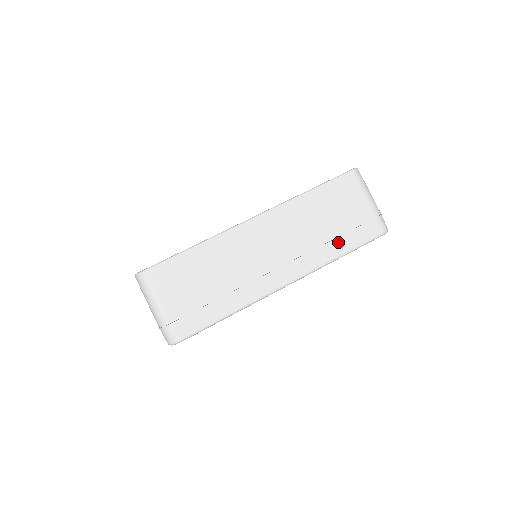
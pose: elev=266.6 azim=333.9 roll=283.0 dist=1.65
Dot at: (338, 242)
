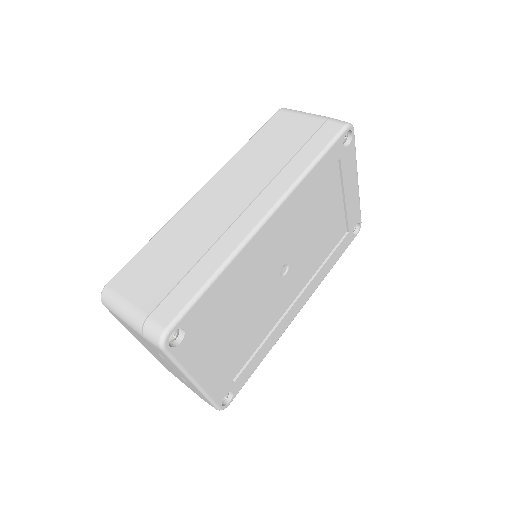
Dot at: (301, 156)
